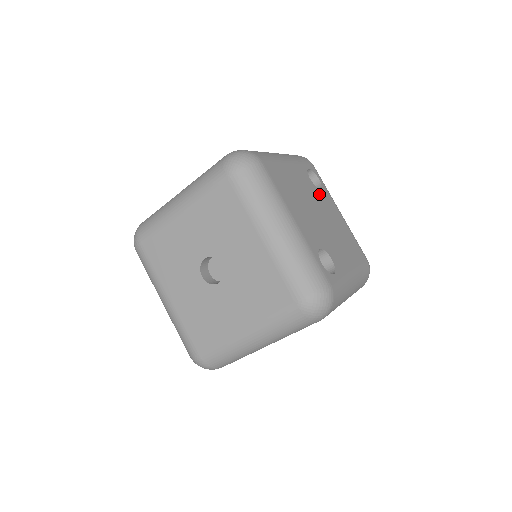
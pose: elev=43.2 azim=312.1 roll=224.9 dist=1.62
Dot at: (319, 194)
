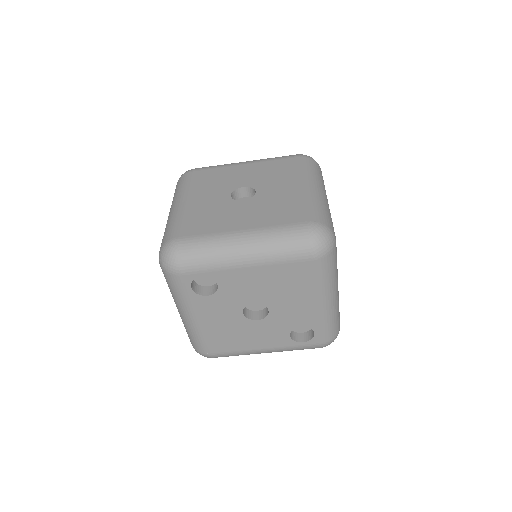
Dot at: occluded
